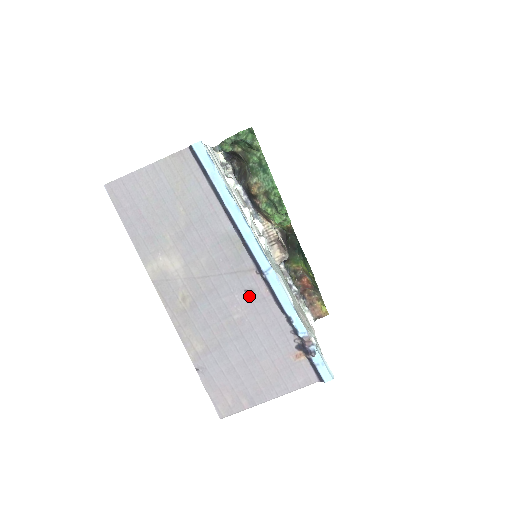
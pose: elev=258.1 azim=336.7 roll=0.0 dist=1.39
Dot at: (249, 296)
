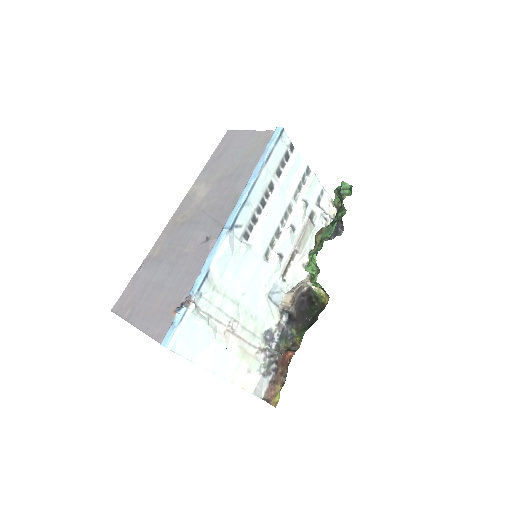
Dot at: (204, 242)
